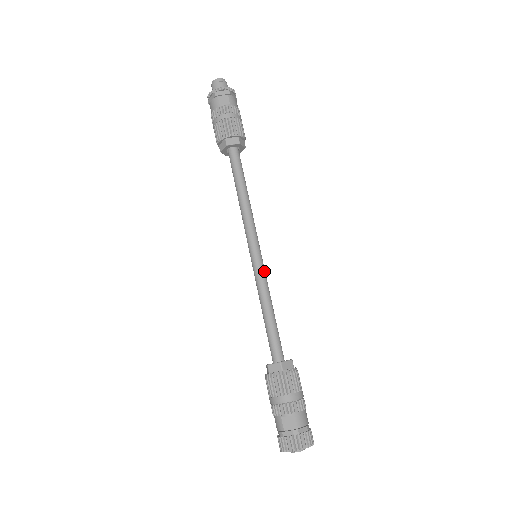
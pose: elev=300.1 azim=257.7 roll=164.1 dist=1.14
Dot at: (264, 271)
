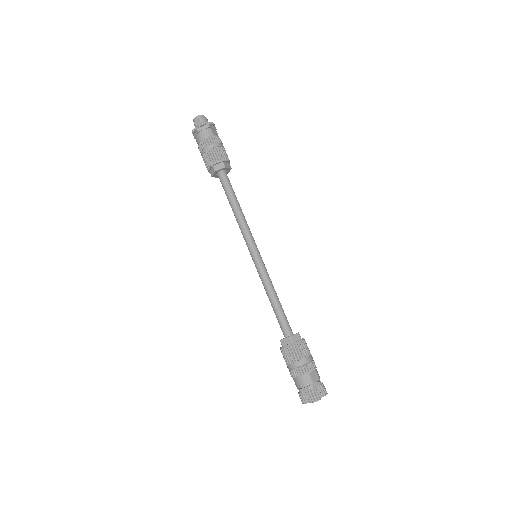
Dot at: (265, 267)
